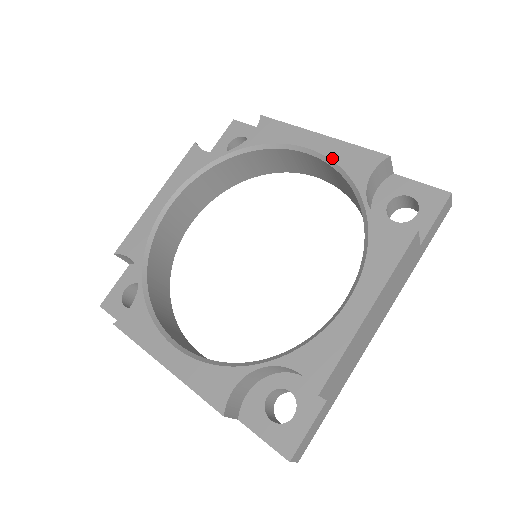
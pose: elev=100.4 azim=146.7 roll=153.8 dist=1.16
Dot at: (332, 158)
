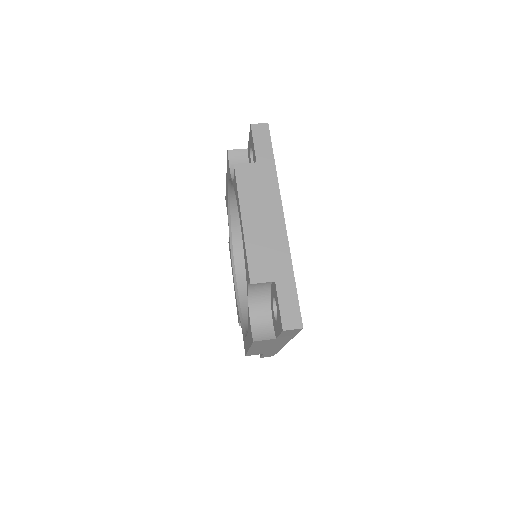
Dot at: (228, 180)
